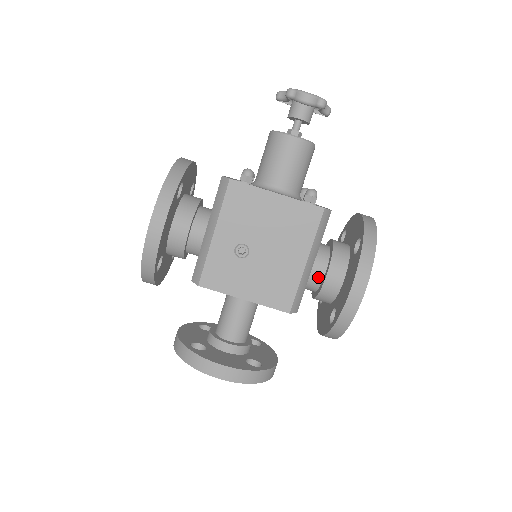
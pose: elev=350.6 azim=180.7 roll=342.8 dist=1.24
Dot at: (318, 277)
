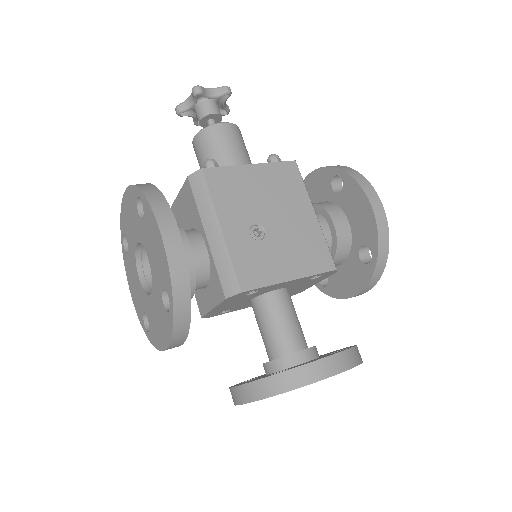
Dot at: (326, 233)
